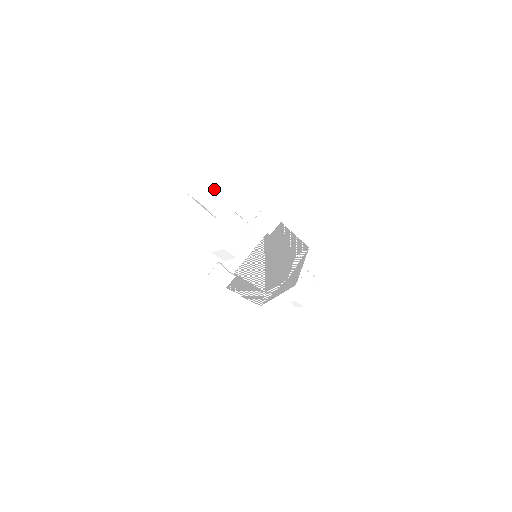
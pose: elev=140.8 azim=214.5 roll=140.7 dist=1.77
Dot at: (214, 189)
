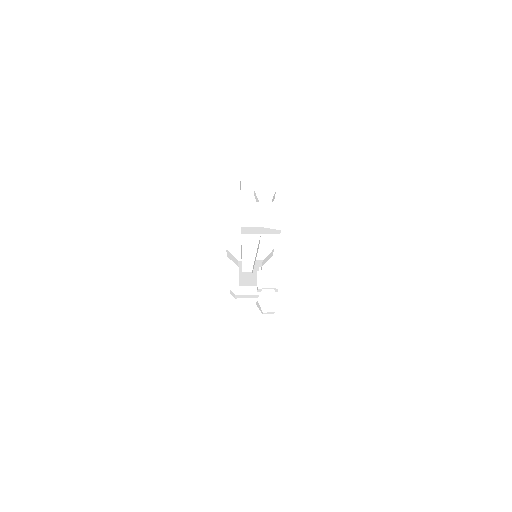
Dot at: (245, 196)
